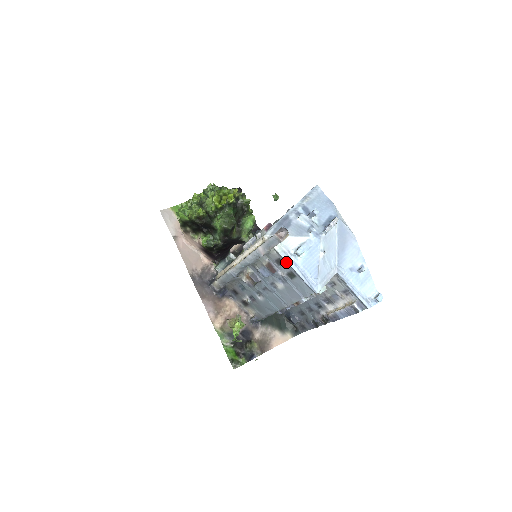
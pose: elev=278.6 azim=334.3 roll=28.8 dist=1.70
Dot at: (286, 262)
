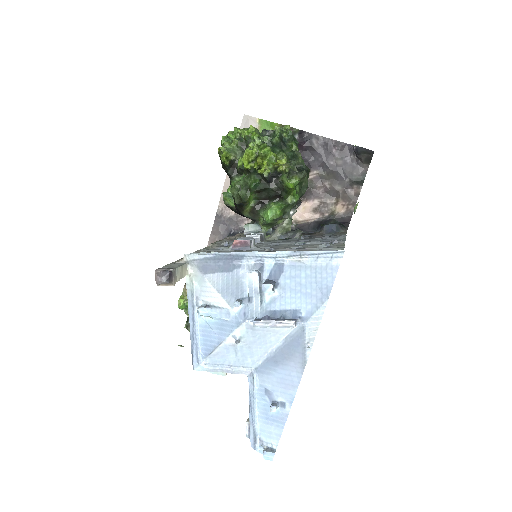
Dot at: (192, 305)
